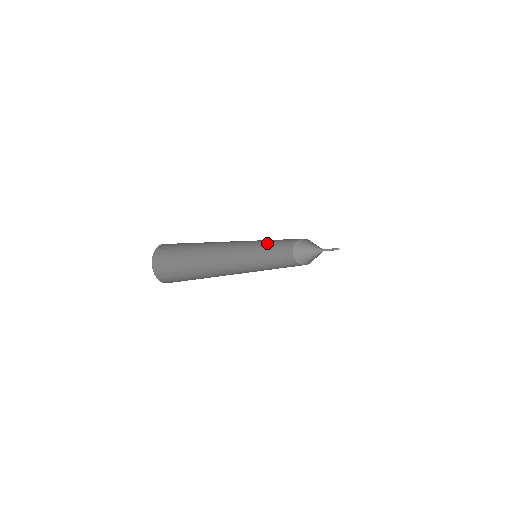
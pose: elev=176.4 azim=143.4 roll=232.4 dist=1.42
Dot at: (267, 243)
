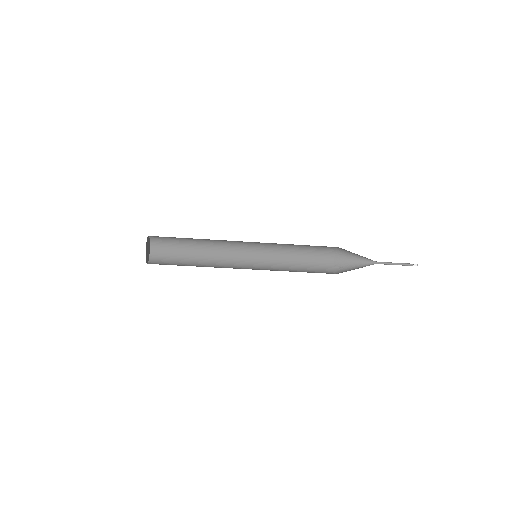
Dot at: (286, 245)
